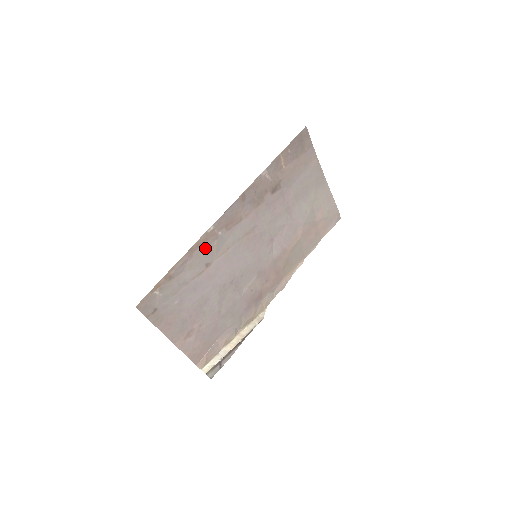
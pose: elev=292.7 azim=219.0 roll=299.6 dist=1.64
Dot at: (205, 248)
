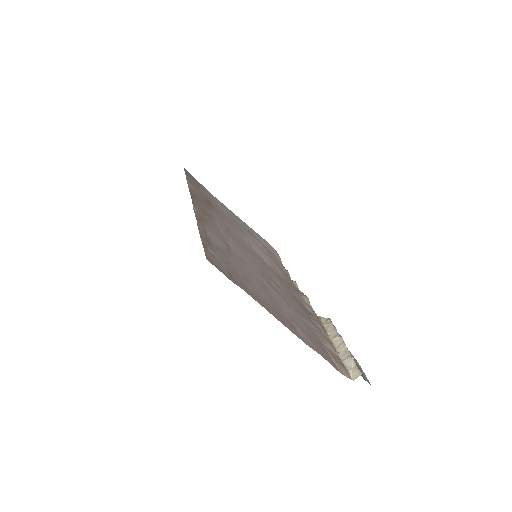
Dot at: (208, 226)
